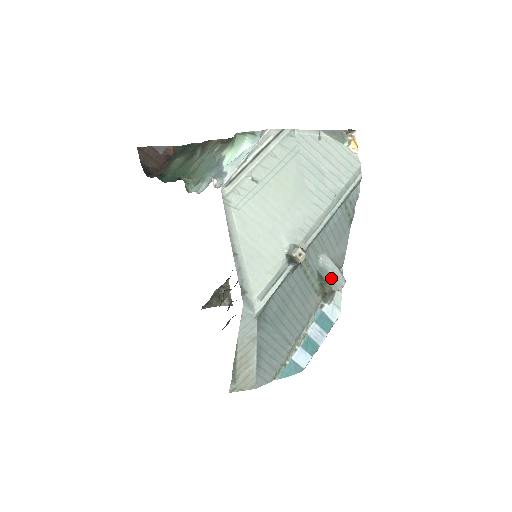
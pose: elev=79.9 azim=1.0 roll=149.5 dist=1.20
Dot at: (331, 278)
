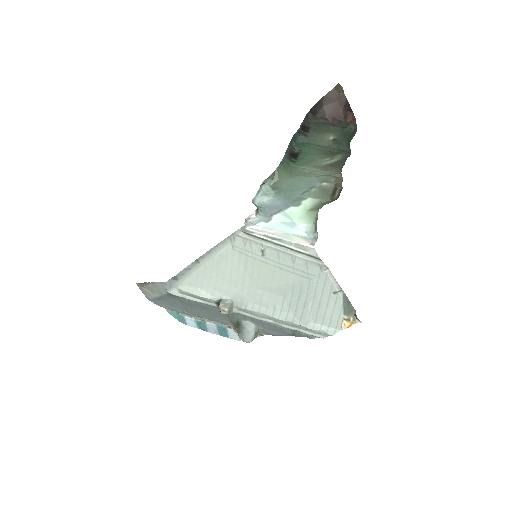
Dot at: (243, 332)
